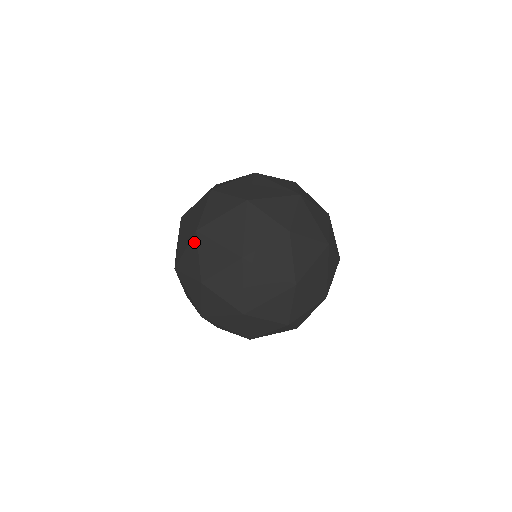
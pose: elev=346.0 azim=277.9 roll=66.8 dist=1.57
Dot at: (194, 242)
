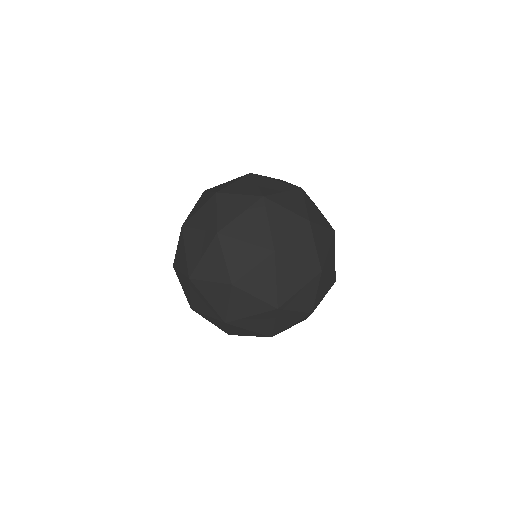
Dot at: (221, 323)
